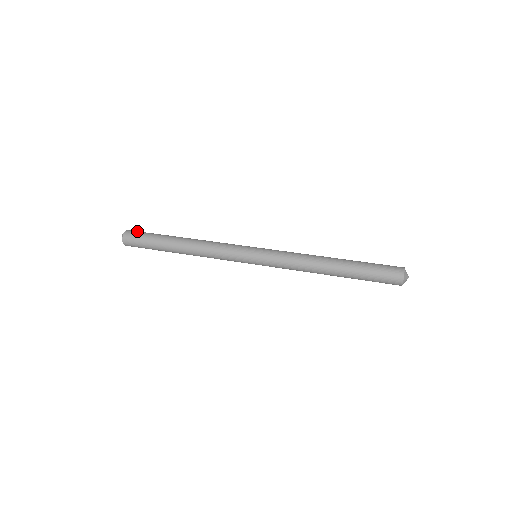
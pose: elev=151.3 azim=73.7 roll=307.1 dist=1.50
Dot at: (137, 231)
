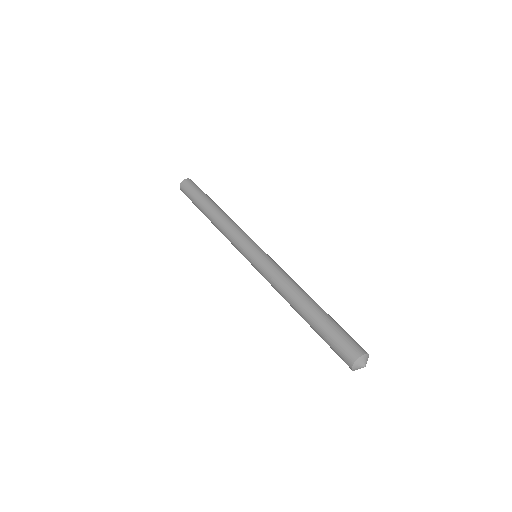
Dot at: occluded
